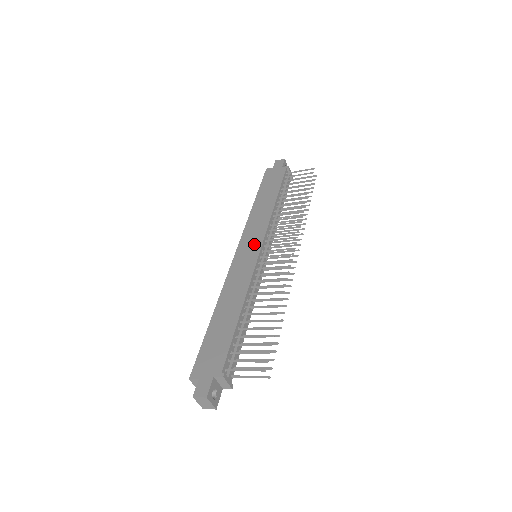
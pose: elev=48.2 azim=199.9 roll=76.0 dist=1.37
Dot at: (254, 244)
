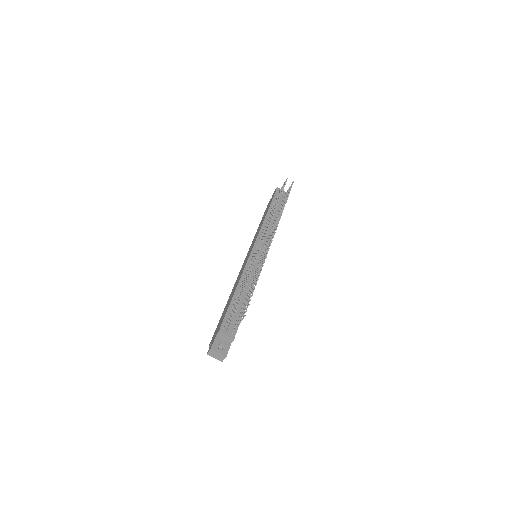
Dot at: occluded
